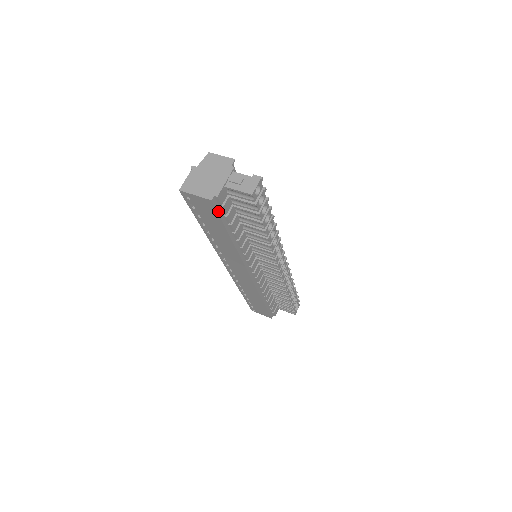
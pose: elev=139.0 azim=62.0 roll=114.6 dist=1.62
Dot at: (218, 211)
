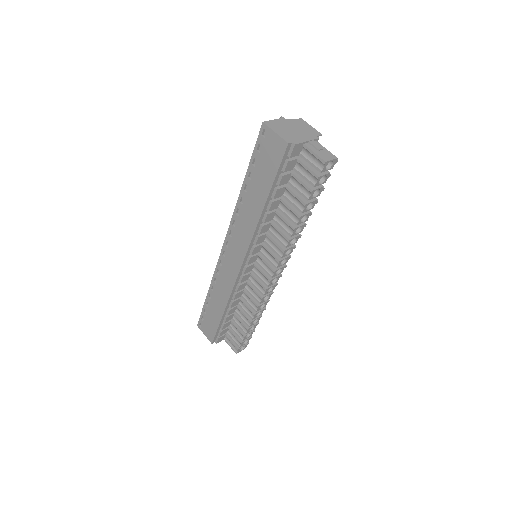
Dot at: (282, 162)
